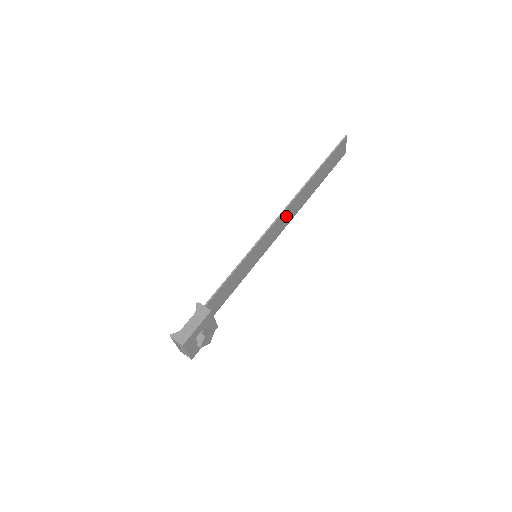
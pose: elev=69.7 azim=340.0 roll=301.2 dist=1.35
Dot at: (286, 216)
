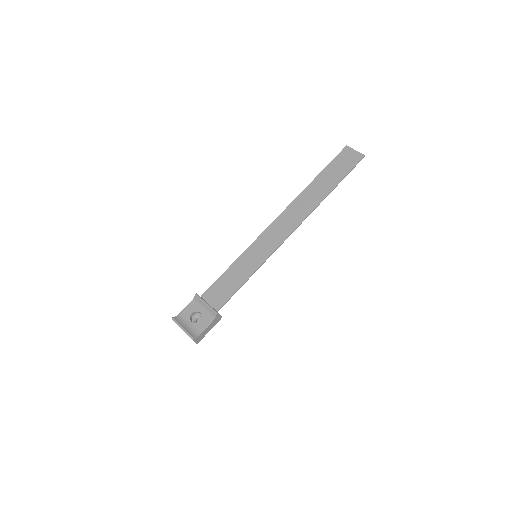
Dot at: (290, 222)
